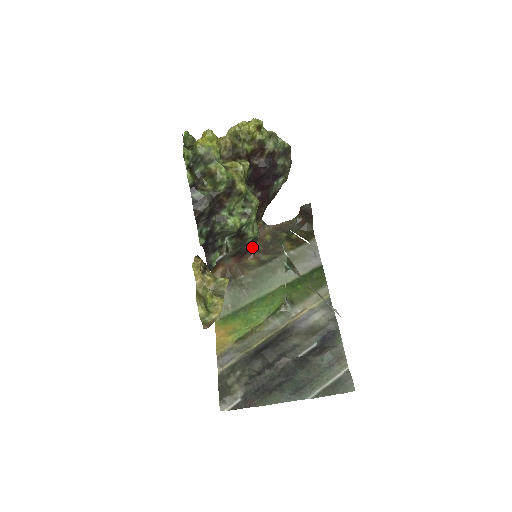
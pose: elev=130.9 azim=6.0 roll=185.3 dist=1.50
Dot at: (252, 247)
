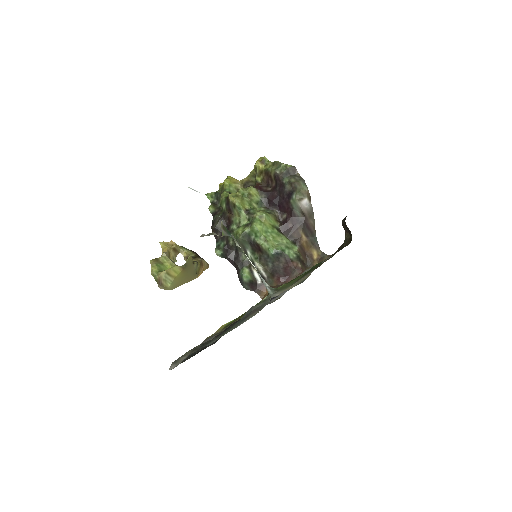
Dot at: (289, 266)
